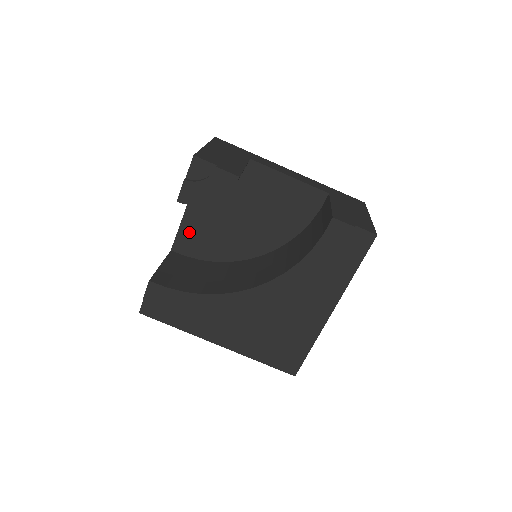
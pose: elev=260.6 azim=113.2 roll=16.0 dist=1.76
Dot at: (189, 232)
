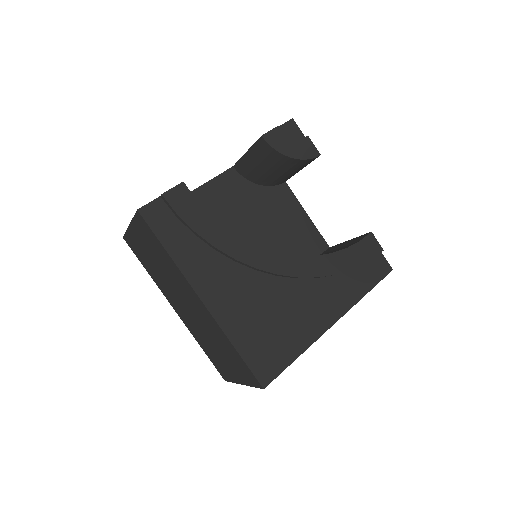
Dot at: occluded
